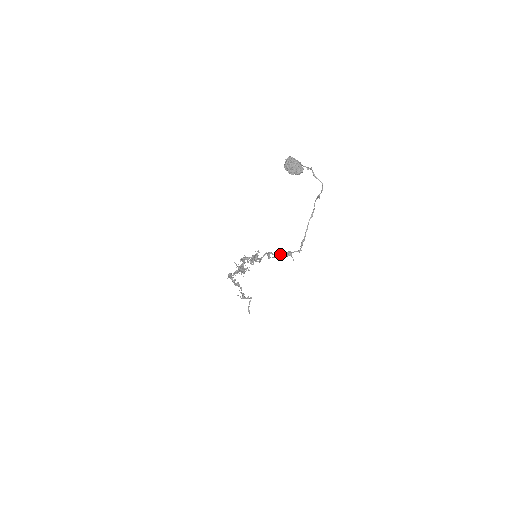
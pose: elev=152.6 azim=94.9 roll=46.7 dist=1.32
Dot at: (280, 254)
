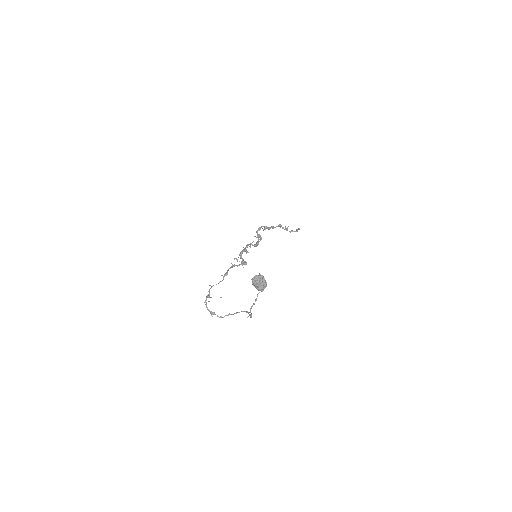
Dot at: (207, 308)
